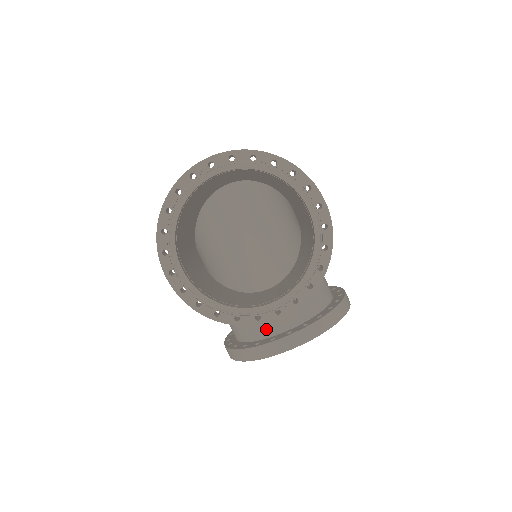
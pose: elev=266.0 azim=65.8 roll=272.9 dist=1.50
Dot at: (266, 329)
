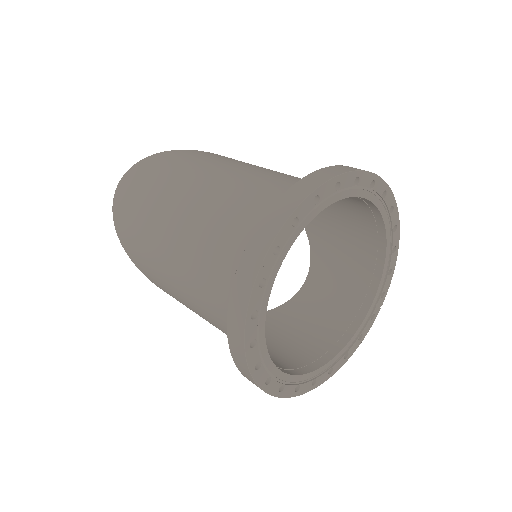
Dot at: occluded
